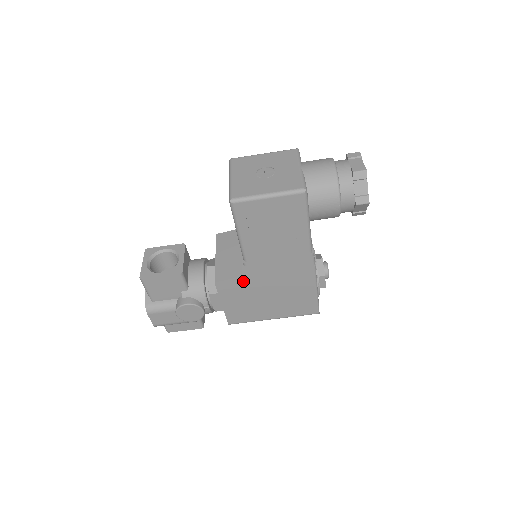
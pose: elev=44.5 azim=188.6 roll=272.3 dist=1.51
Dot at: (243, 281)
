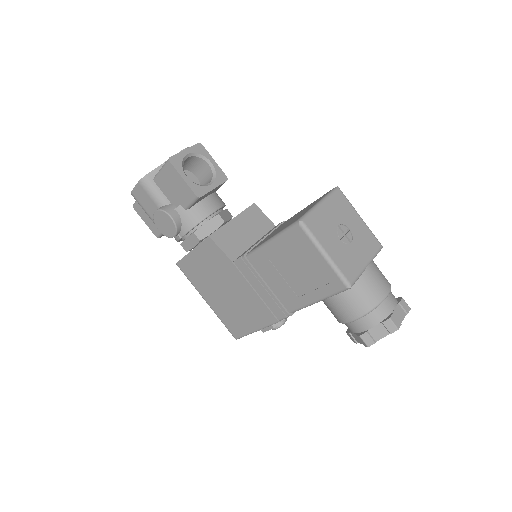
Dot at: (226, 262)
